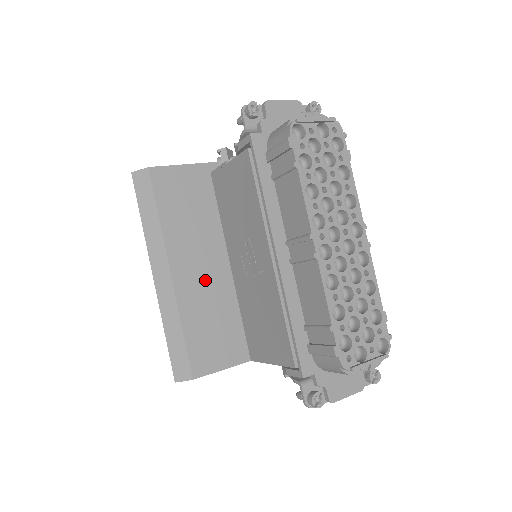
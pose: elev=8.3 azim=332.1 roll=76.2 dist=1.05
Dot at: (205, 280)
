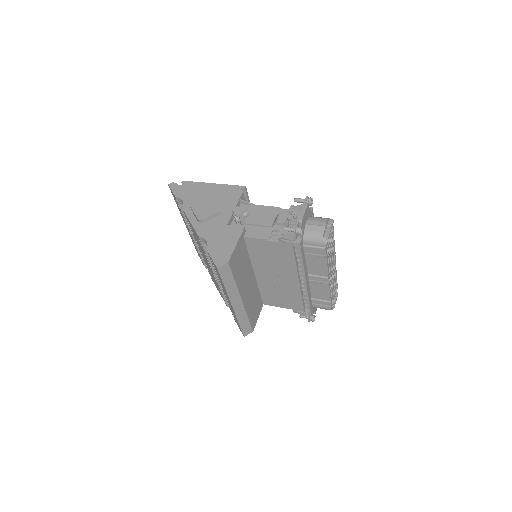
Dot at: (250, 290)
